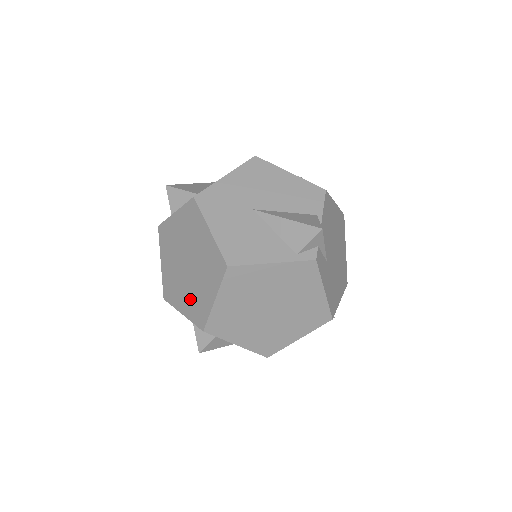
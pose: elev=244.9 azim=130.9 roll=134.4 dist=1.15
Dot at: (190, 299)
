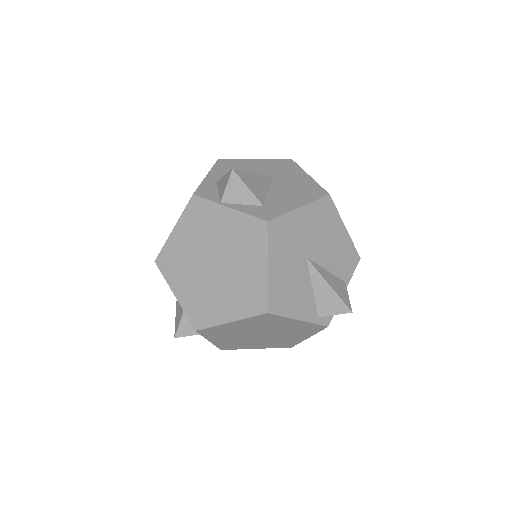
Dot at: (196, 294)
